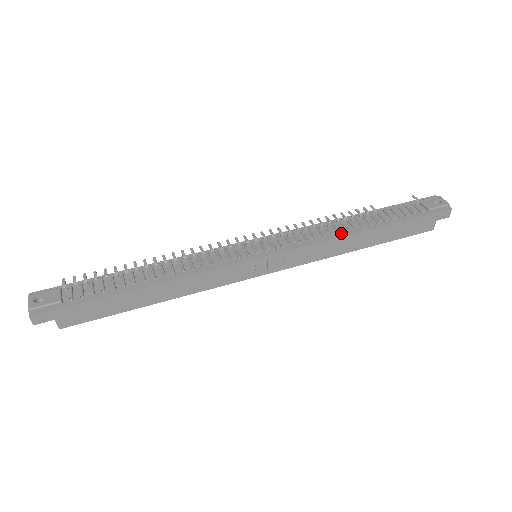
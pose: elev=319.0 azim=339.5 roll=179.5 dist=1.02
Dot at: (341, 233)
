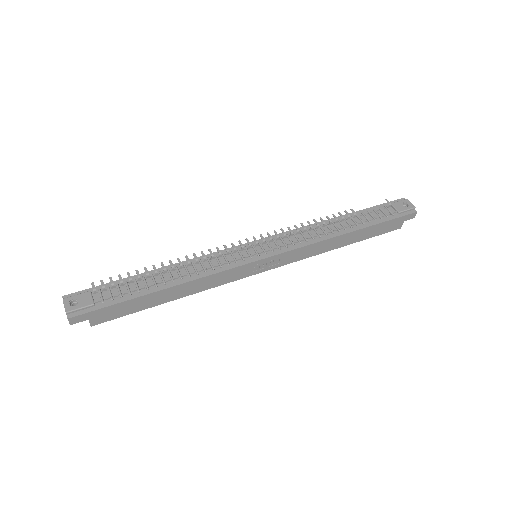
Dot at: (327, 235)
